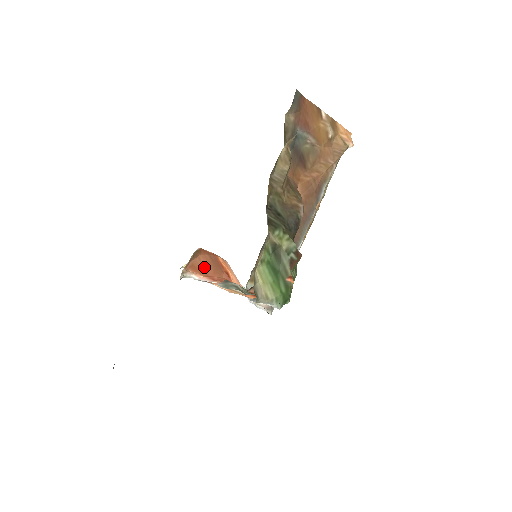
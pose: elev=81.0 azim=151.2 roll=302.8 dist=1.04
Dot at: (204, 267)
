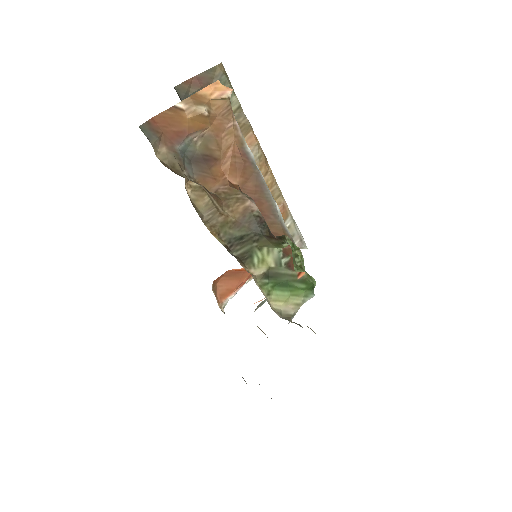
Dot at: (229, 286)
